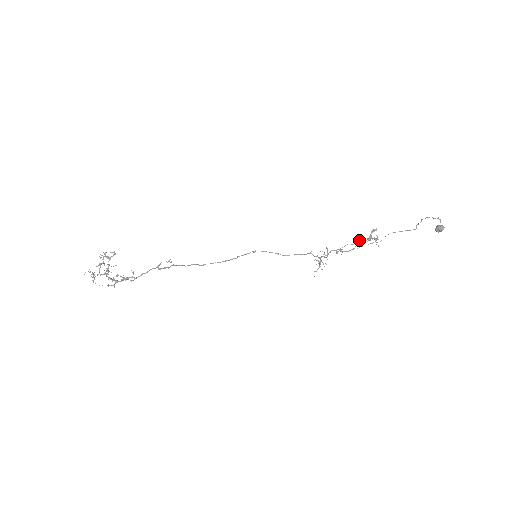
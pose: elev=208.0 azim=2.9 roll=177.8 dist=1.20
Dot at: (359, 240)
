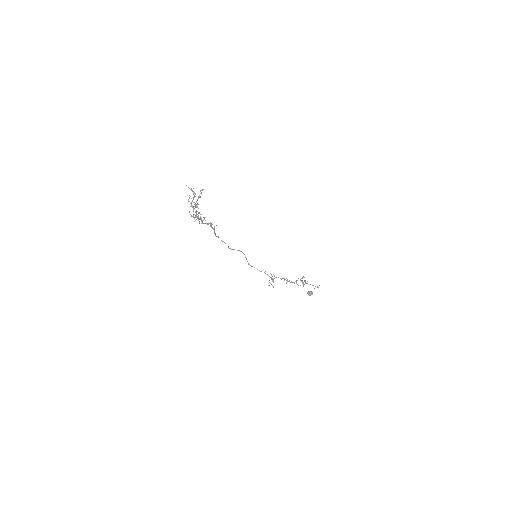
Dot at: occluded
